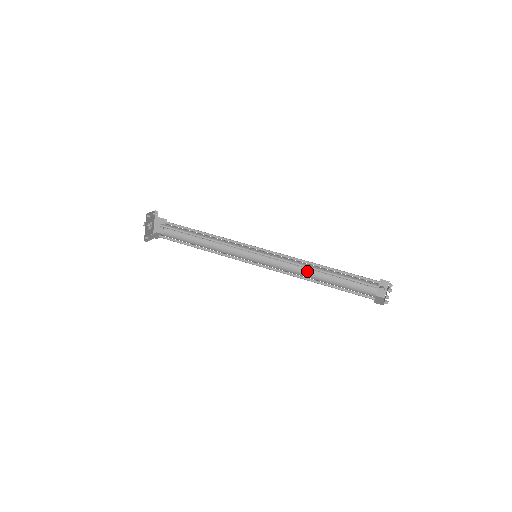
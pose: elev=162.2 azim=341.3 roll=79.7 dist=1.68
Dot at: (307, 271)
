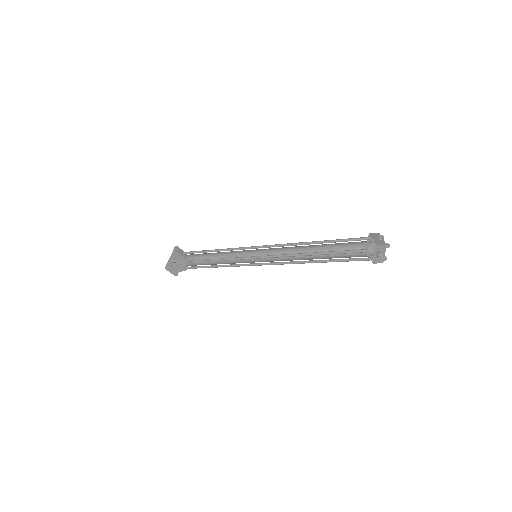
Dot at: (303, 259)
